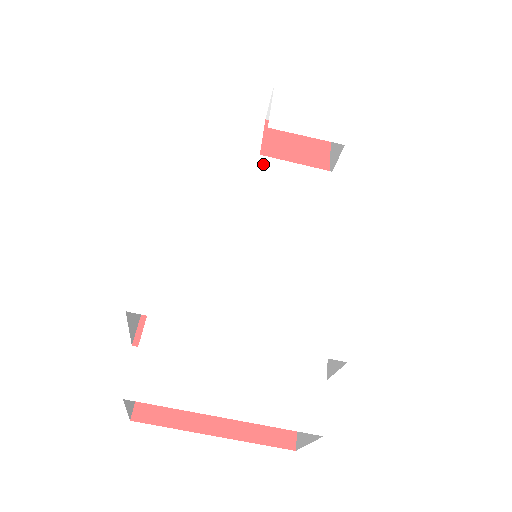
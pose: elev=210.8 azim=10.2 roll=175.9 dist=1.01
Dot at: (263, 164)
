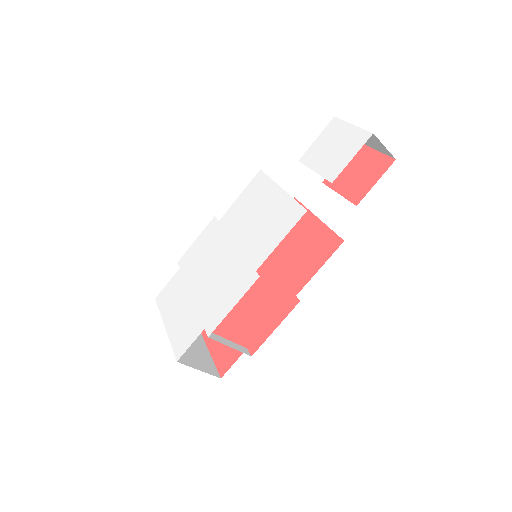
Dot at: (273, 192)
